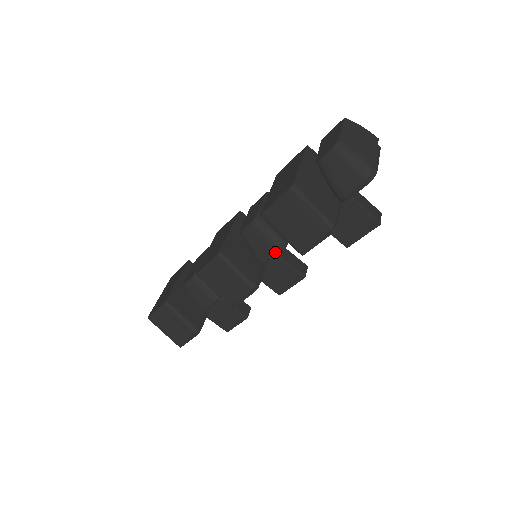
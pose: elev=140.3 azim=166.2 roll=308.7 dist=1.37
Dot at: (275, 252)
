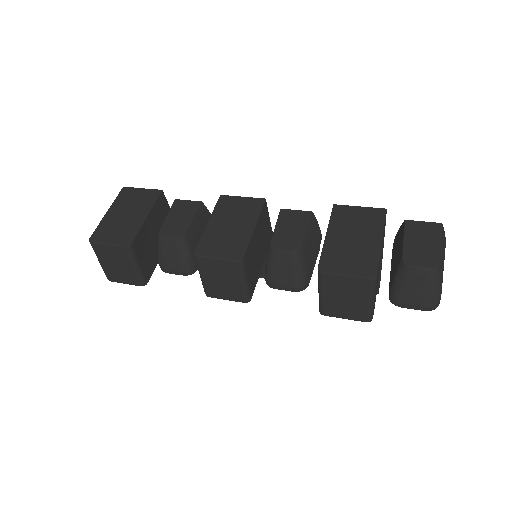
Dot at: (293, 288)
